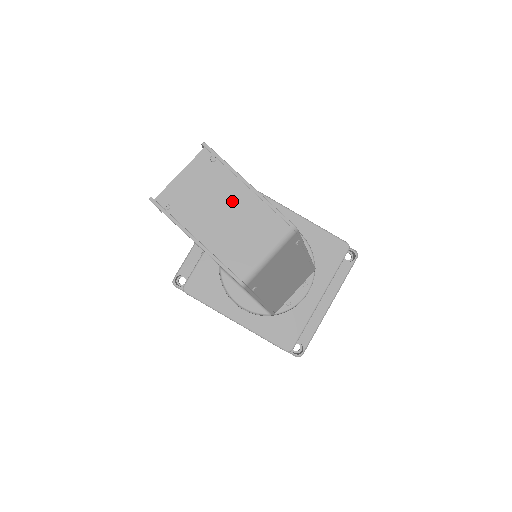
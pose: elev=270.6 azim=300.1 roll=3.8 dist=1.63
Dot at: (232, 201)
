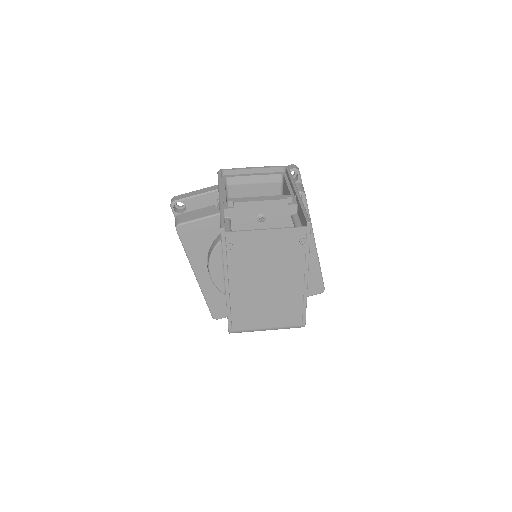
Dot at: (283, 280)
